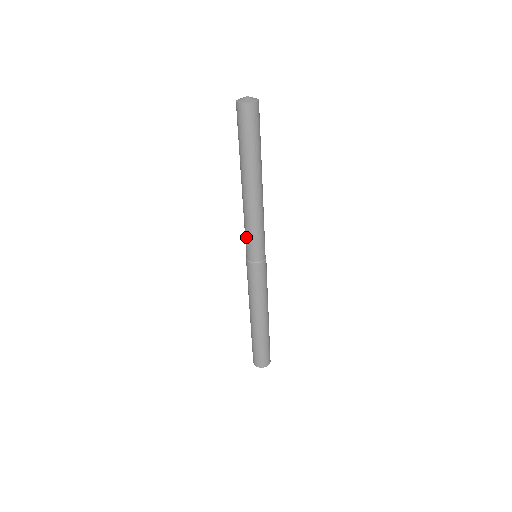
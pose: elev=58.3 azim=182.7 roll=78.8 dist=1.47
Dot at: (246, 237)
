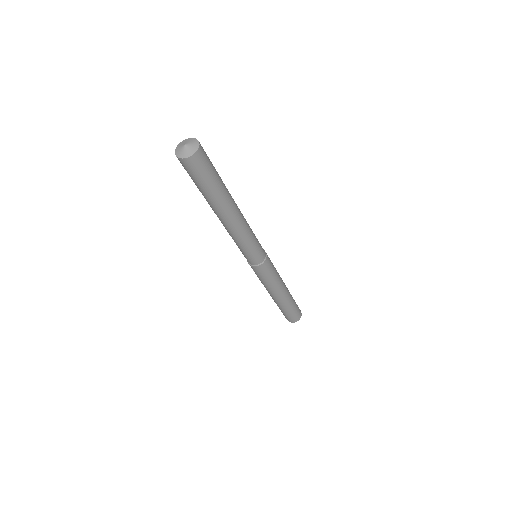
Dot at: (247, 251)
